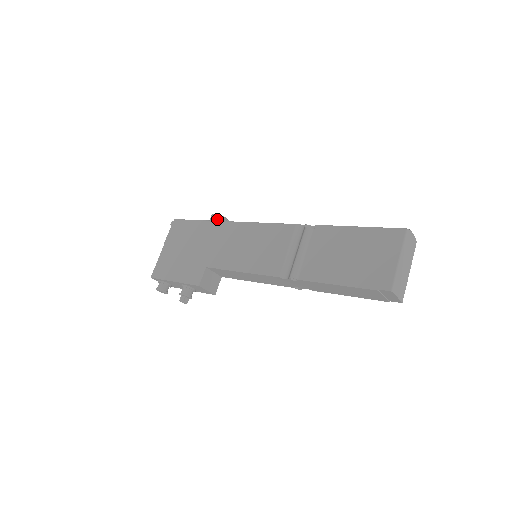
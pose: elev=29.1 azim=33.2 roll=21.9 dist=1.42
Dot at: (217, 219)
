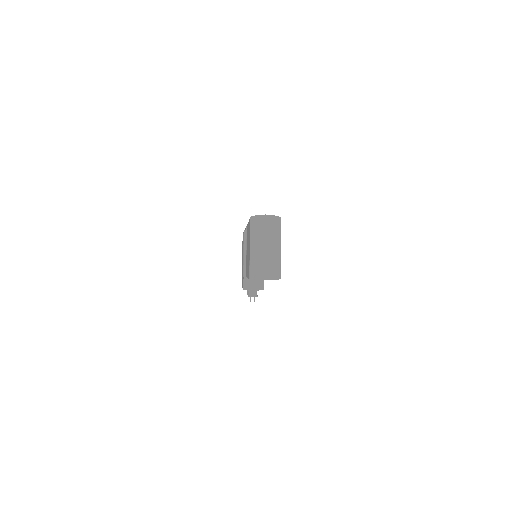
Dot at: occluded
